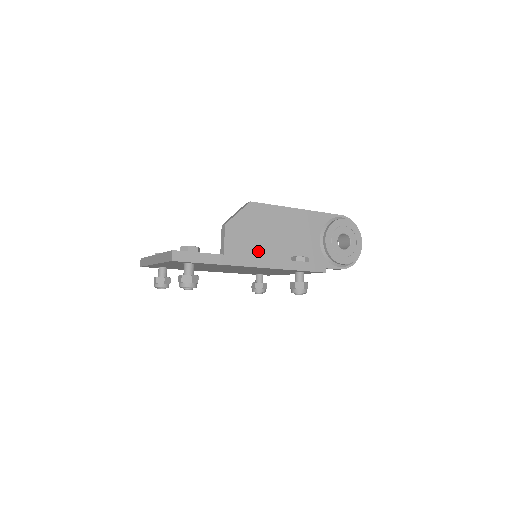
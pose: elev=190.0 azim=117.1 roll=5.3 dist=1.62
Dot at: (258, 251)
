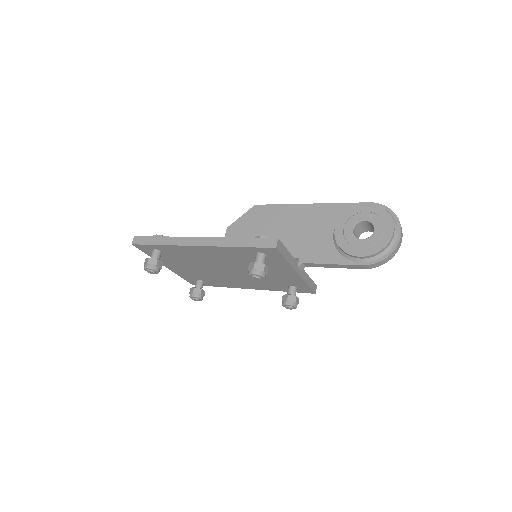
Dot at: occluded
